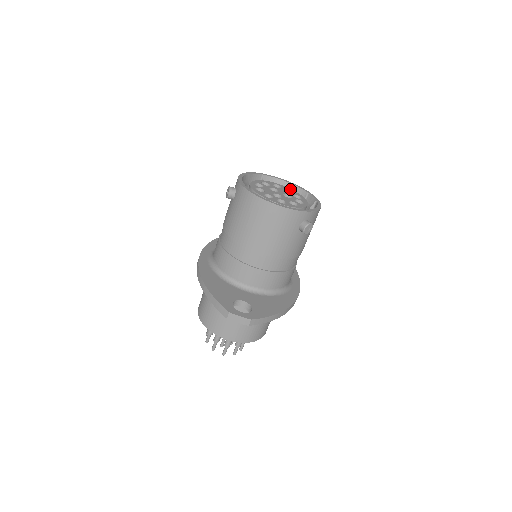
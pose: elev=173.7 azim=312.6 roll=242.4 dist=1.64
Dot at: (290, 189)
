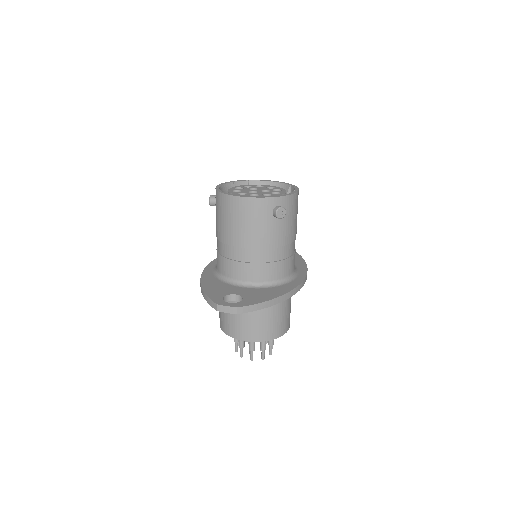
Dot at: (273, 186)
